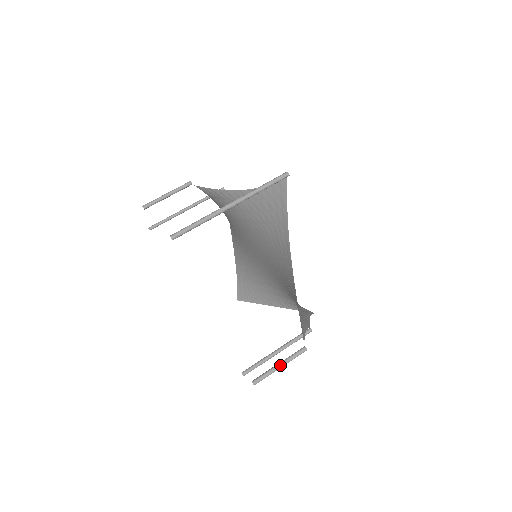
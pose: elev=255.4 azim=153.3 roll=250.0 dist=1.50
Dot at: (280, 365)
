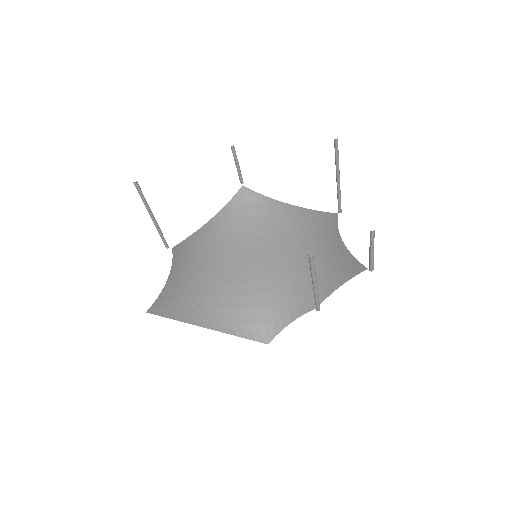
Dot at: (373, 250)
